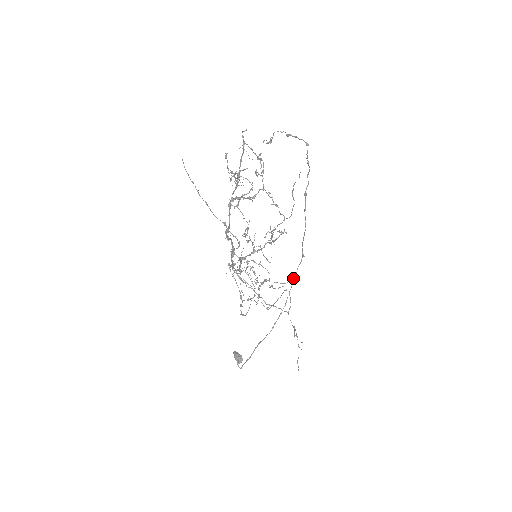
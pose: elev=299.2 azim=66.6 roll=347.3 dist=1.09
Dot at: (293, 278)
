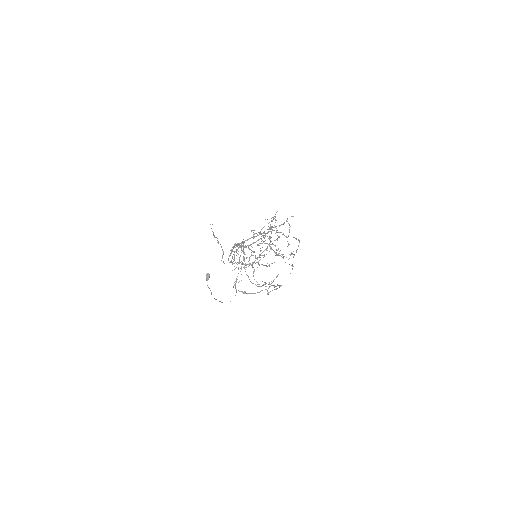
Dot at: occluded
